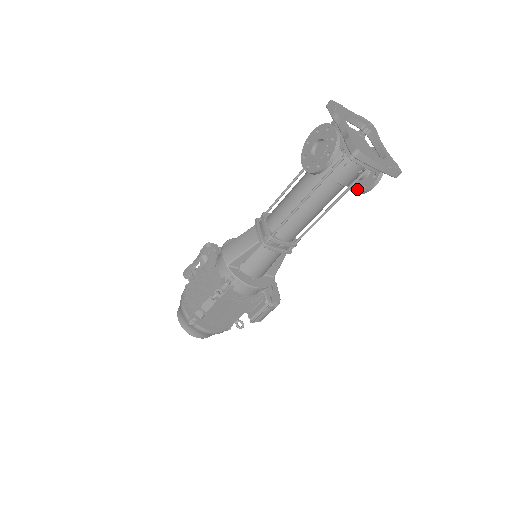
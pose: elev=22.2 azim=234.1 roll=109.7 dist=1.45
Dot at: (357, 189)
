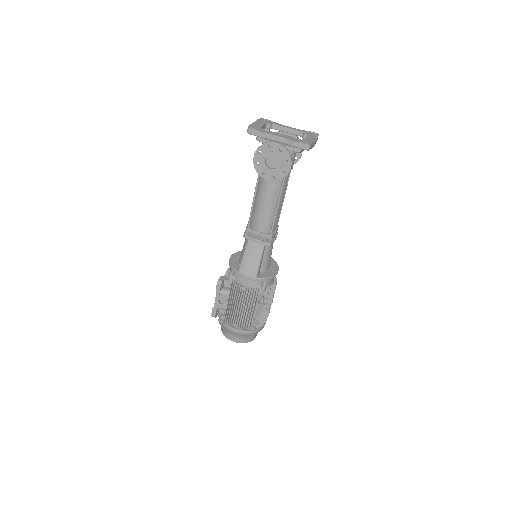
Dot at: occluded
